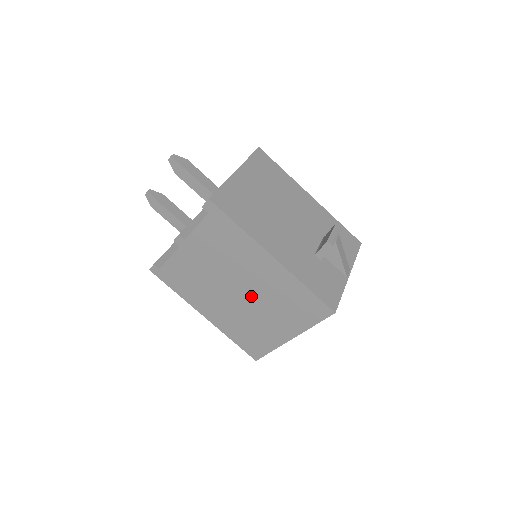
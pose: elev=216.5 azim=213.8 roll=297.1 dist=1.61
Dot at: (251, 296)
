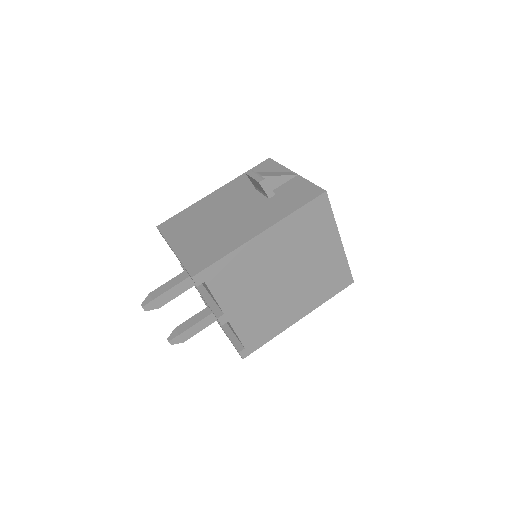
Dot at: (292, 267)
